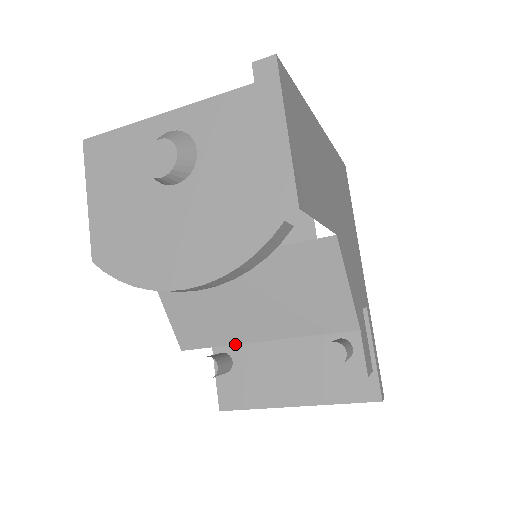
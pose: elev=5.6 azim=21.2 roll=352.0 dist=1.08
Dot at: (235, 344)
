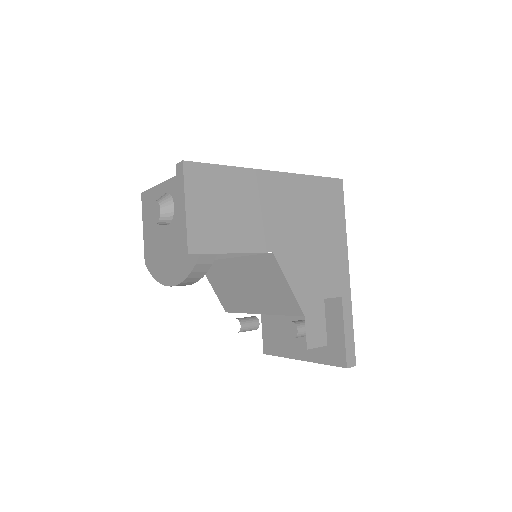
Dot at: (248, 313)
